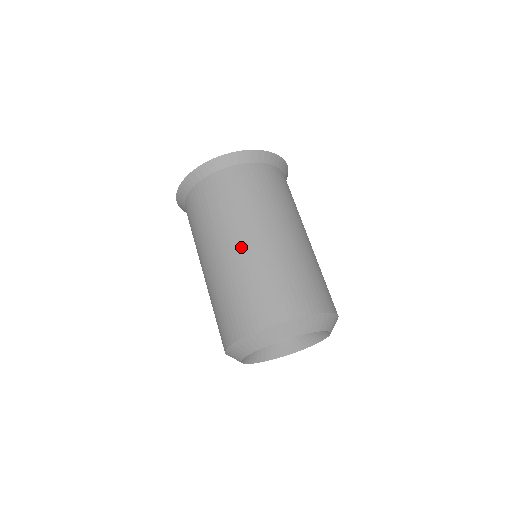
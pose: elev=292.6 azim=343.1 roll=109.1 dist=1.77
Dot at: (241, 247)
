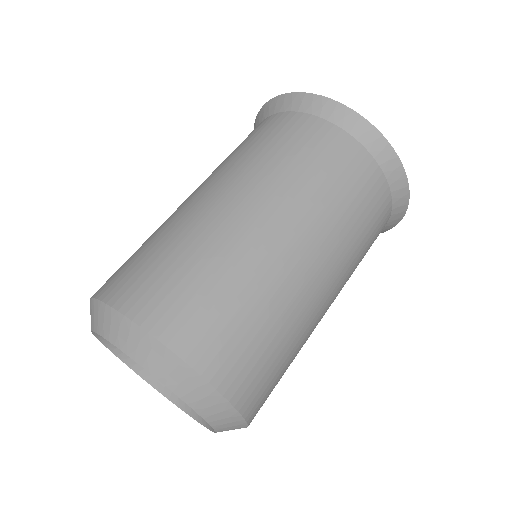
Dot at: (205, 199)
